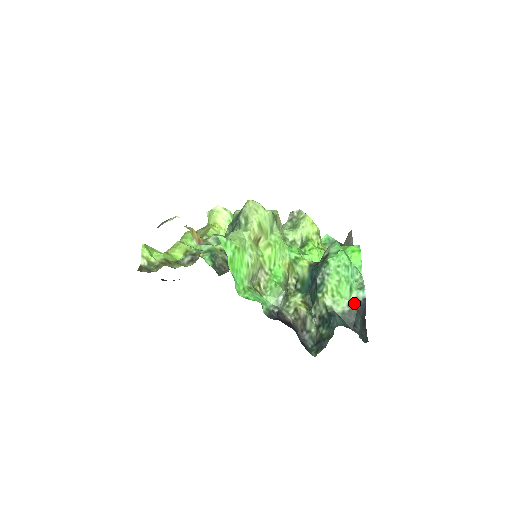
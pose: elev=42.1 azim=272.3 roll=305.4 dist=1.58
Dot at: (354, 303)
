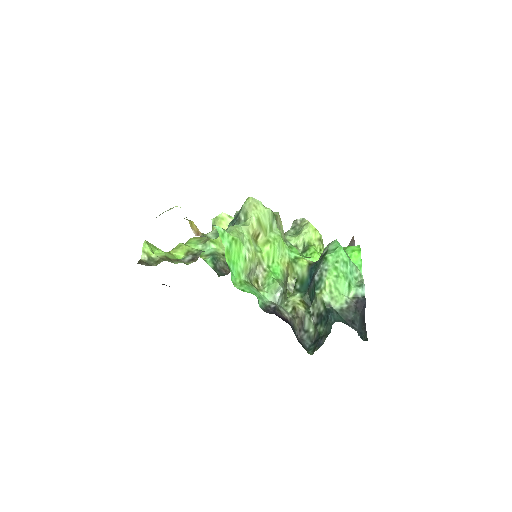
Dot at: (353, 300)
